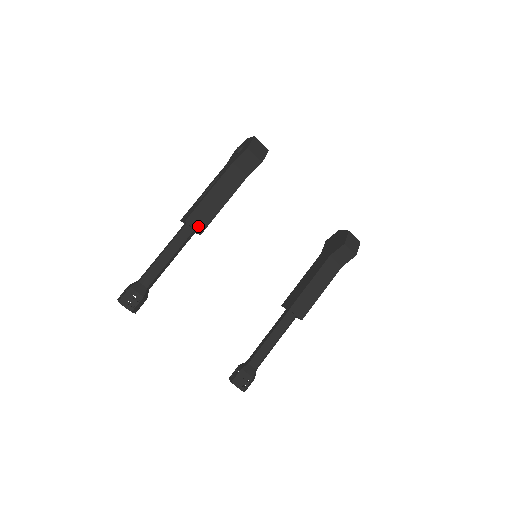
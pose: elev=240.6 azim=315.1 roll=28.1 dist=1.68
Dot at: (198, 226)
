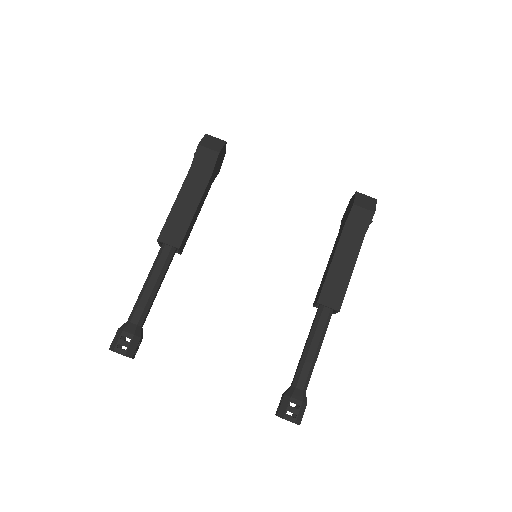
Dot at: (173, 241)
